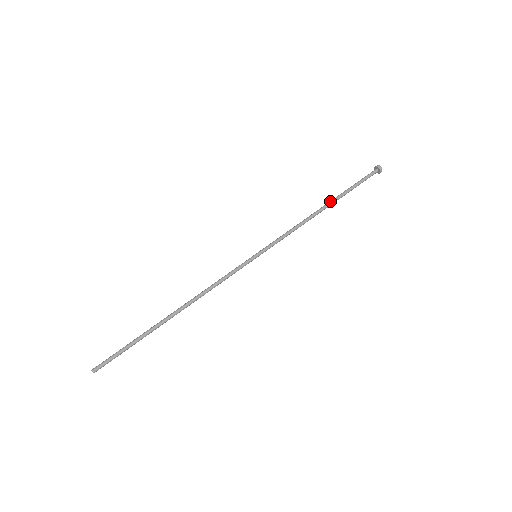
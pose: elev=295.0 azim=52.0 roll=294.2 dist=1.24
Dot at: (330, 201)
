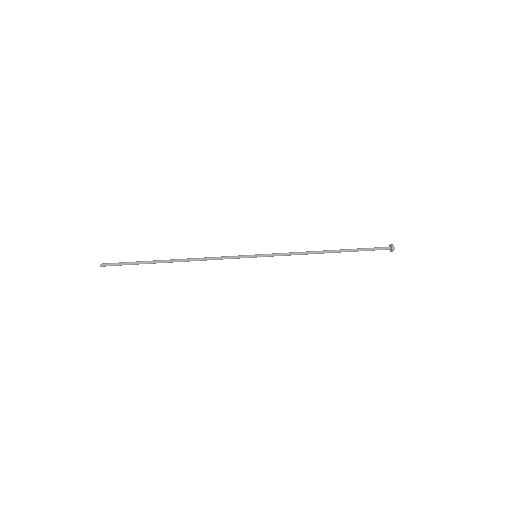
Dot at: (337, 250)
